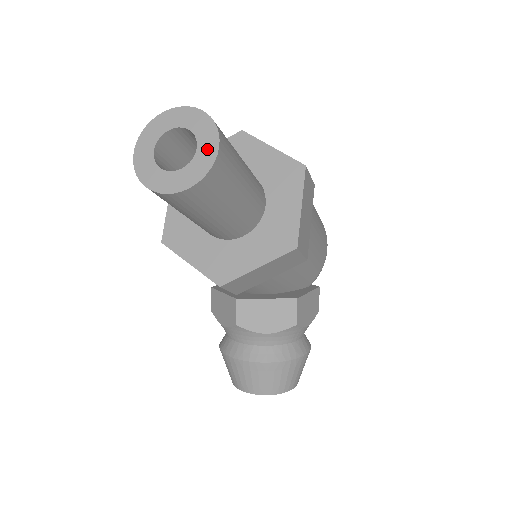
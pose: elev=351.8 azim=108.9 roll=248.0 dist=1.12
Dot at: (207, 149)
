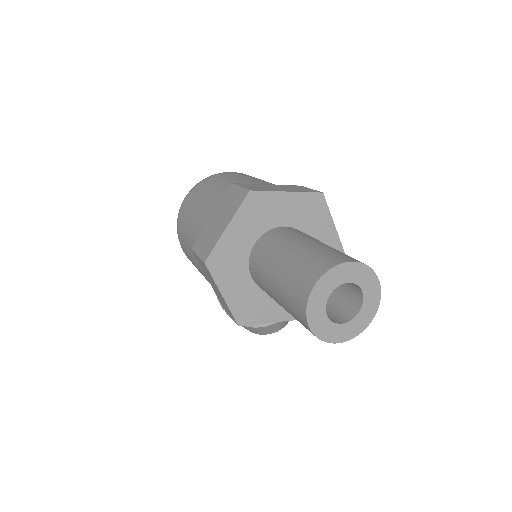
Dot at: (371, 288)
